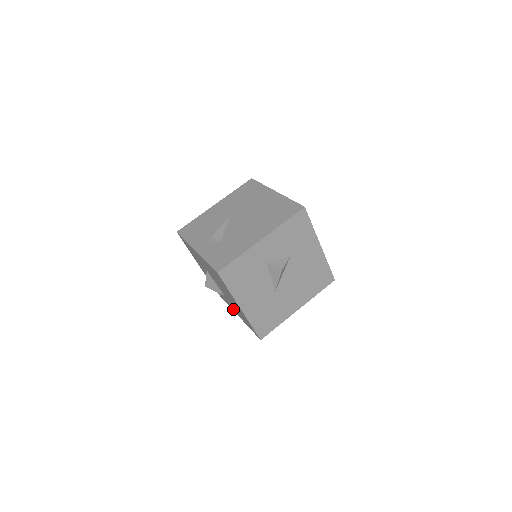
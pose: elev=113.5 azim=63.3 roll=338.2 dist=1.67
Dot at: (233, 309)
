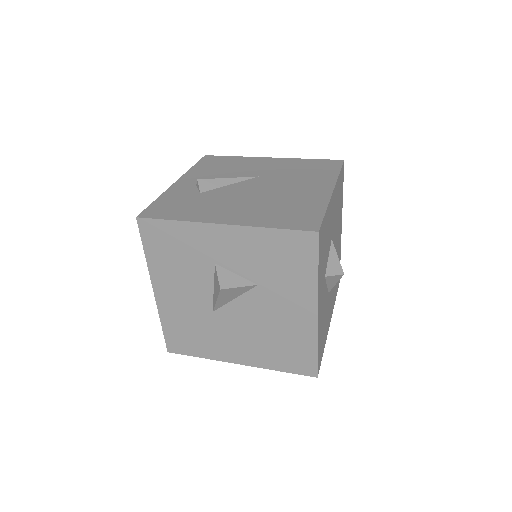
Dot at: occluded
